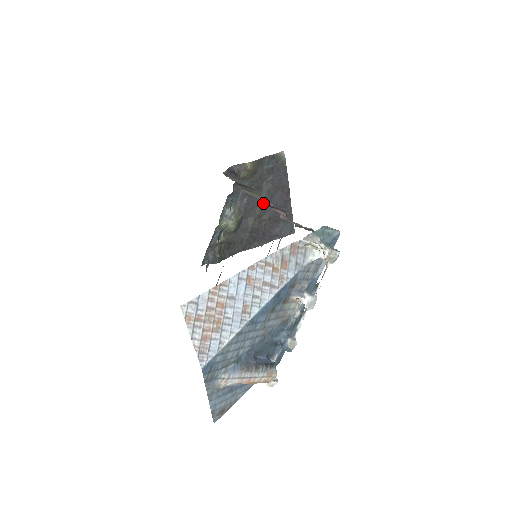
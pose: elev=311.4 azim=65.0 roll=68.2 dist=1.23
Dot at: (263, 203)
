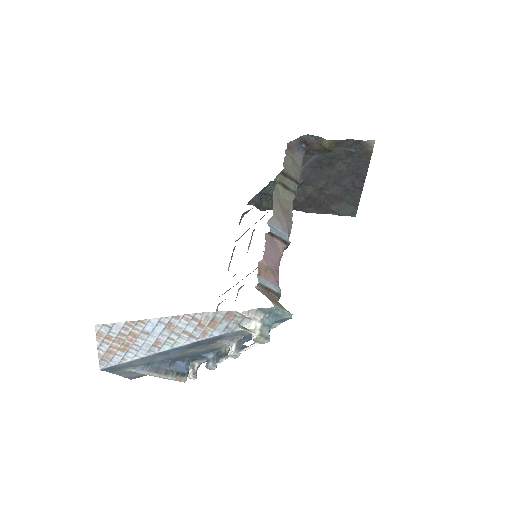
Dot at: (272, 224)
